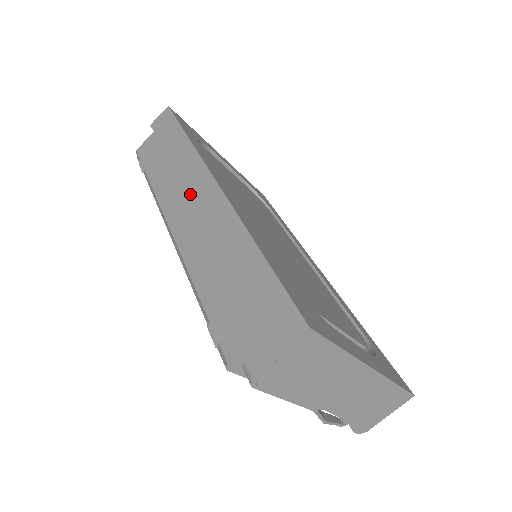
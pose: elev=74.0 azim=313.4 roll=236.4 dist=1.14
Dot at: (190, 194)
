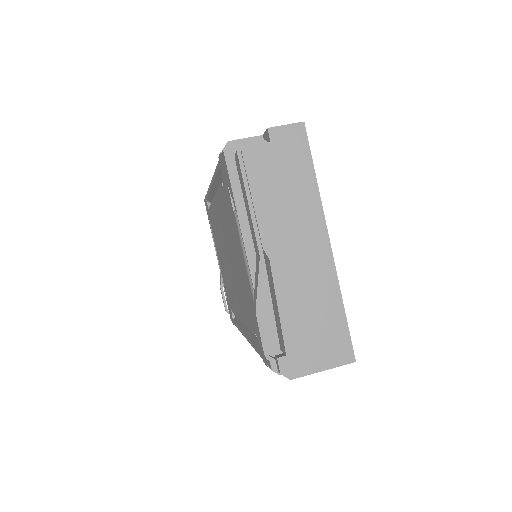
Dot at: occluded
